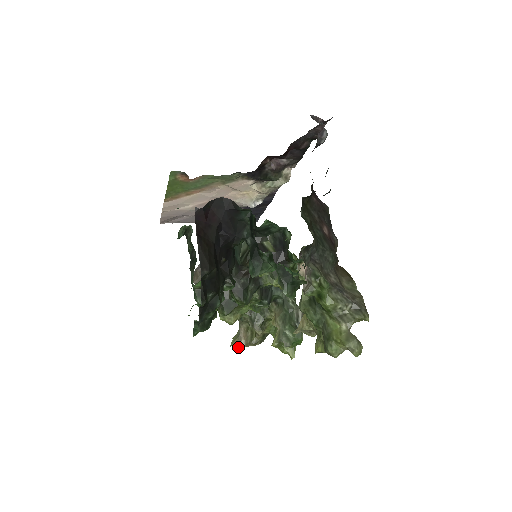
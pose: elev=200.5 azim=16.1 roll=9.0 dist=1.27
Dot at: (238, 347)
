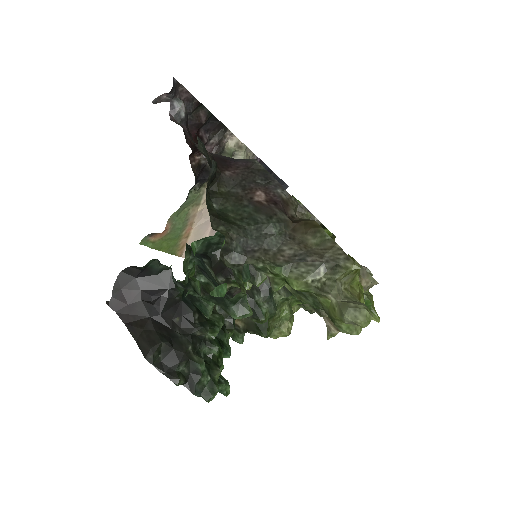
Dot at: (334, 336)
